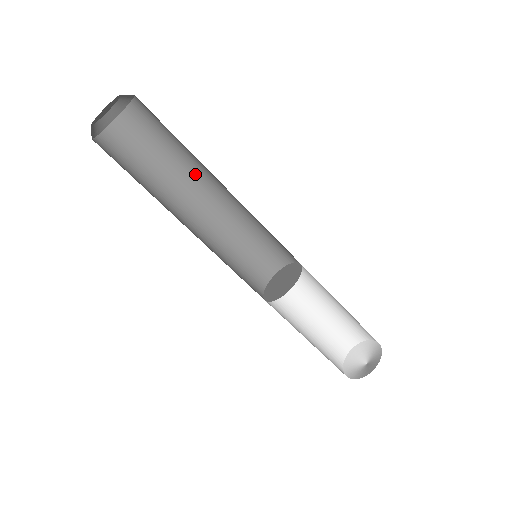
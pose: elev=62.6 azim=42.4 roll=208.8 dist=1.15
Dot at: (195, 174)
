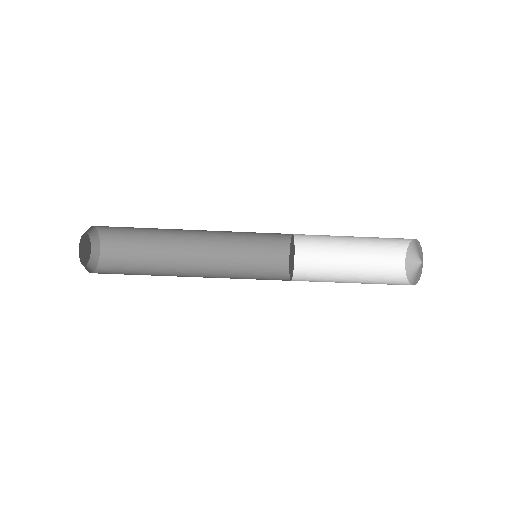
Dot at: (174, 245)
